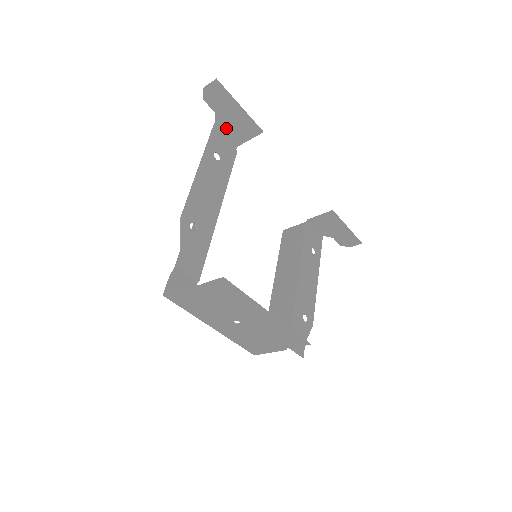
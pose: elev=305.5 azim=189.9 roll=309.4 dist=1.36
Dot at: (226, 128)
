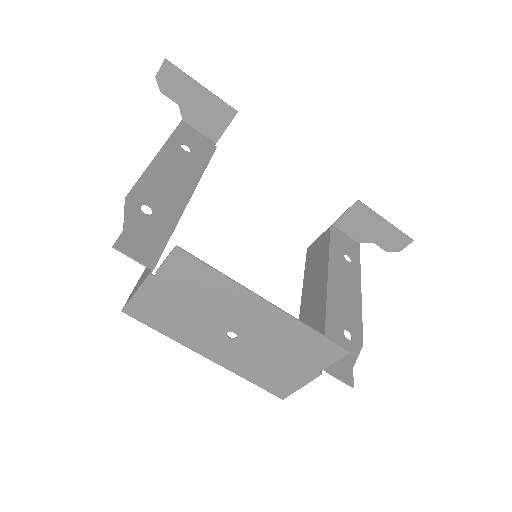
Dot at: (196, 122)
